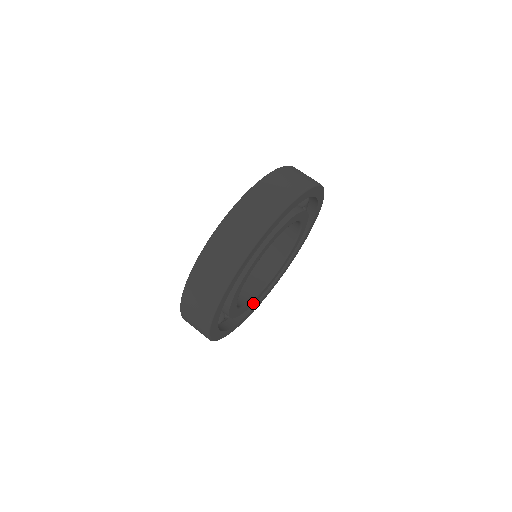
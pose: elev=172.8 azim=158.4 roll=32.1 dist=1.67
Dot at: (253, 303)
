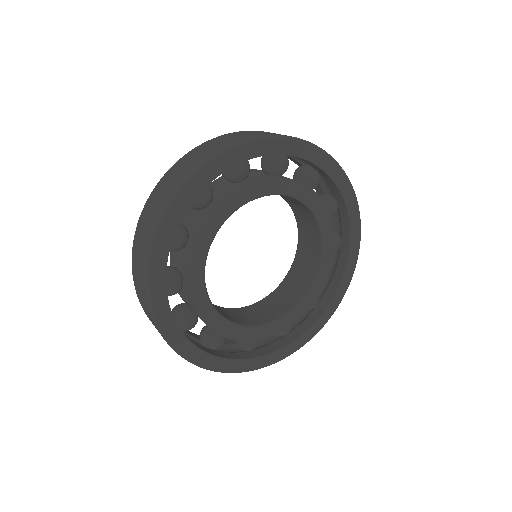
Dot at: (247, 338)
